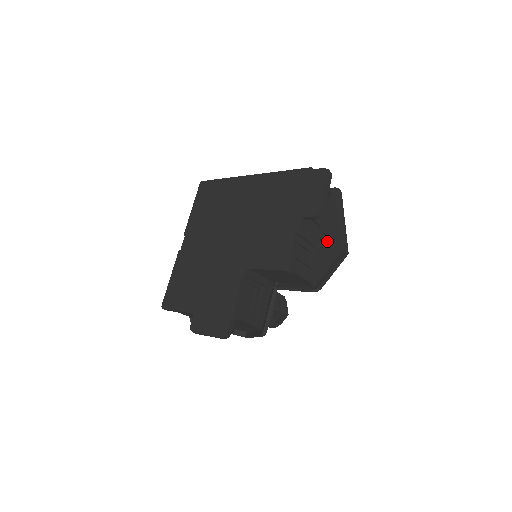
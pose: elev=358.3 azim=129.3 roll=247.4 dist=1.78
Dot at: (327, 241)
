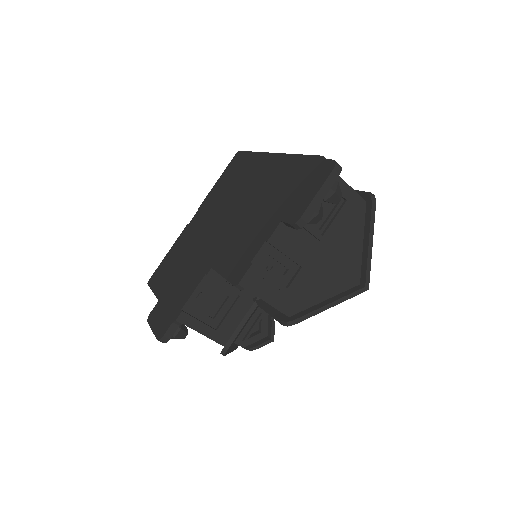
Dot at: (332, 263)
